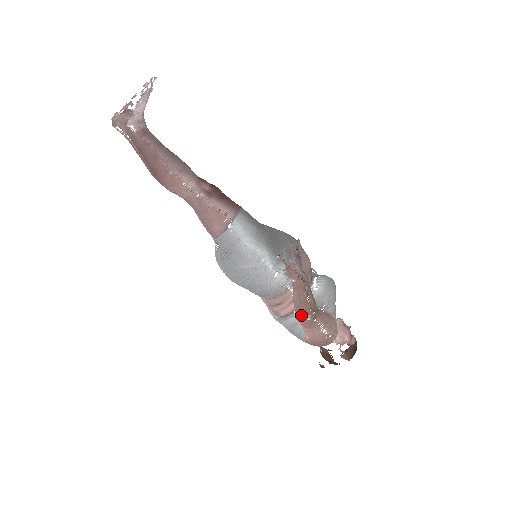
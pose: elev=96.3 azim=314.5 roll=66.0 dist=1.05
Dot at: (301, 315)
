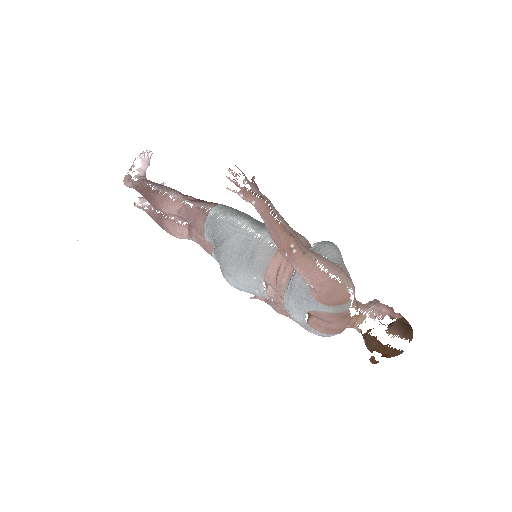
Dot at: (285, 250)
